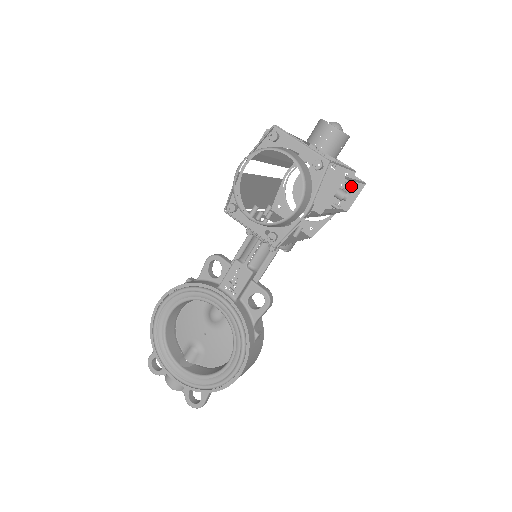
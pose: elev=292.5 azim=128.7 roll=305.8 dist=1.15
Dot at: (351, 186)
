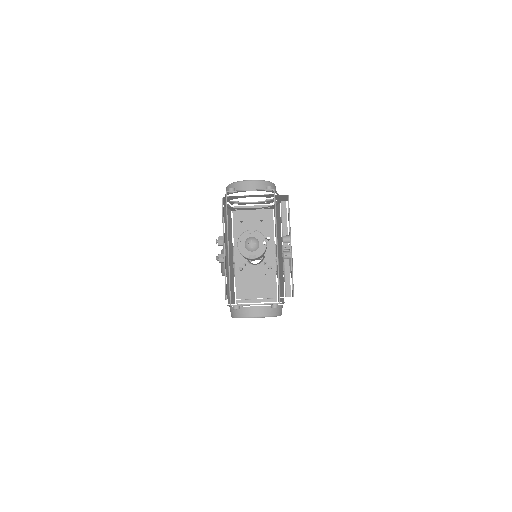
Dot at: (291, 255)
